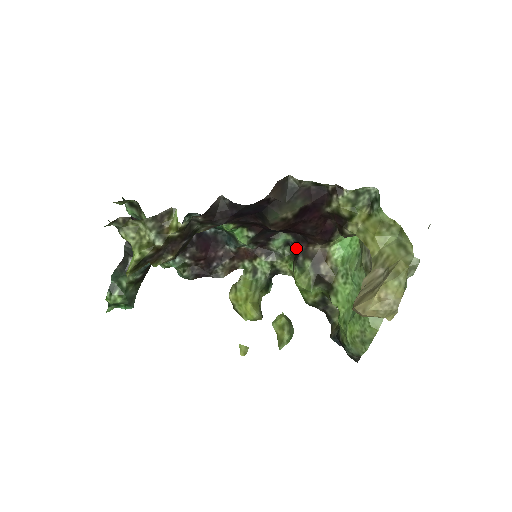
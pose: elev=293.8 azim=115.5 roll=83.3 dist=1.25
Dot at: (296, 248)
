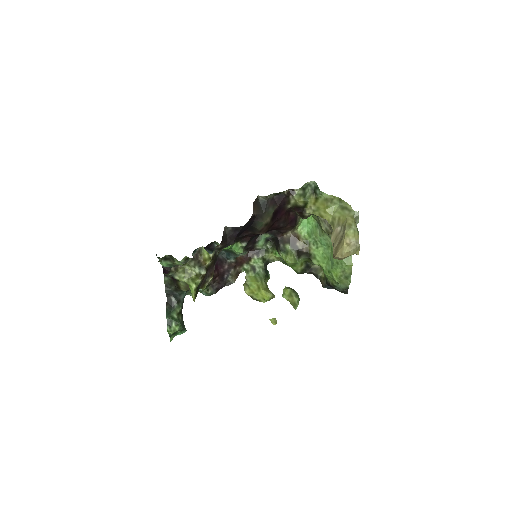
Dot at: (274, 240)
